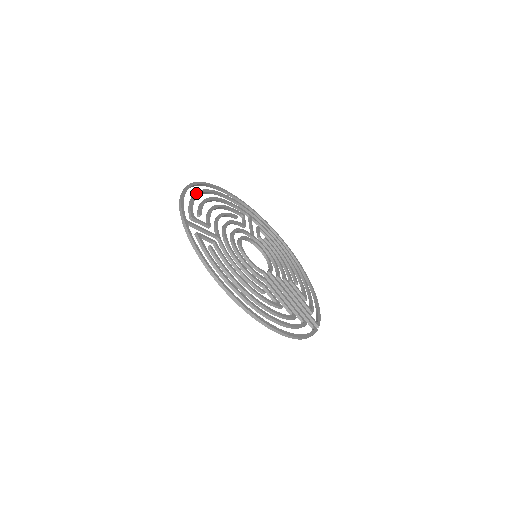
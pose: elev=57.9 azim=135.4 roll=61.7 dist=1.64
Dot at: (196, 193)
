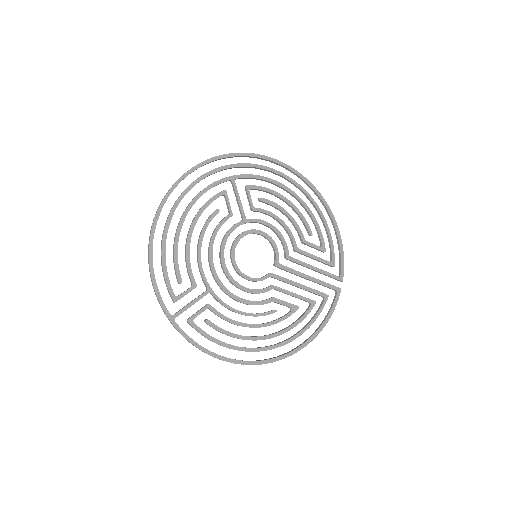
Dot at: (162, 245)
